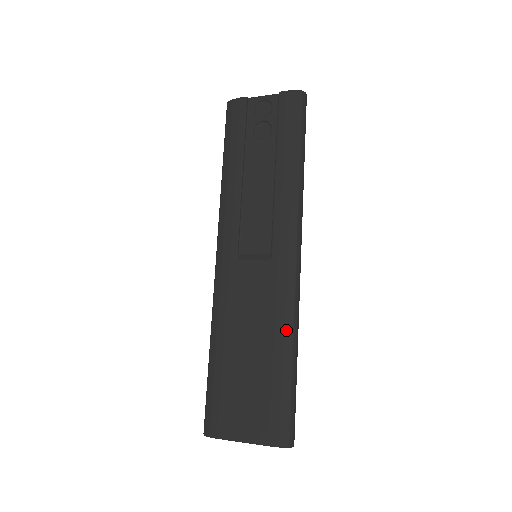
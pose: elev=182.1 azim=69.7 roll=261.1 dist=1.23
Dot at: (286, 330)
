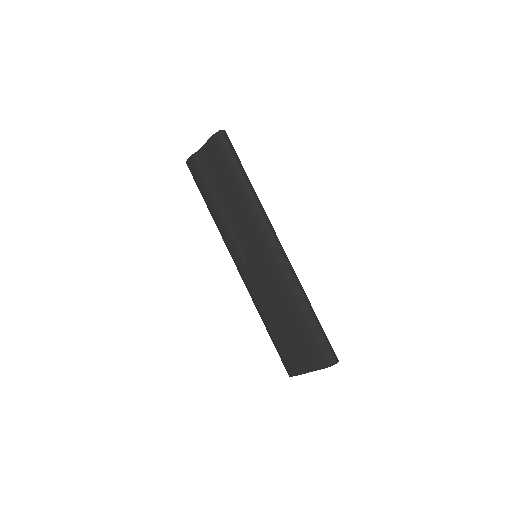
Dot at: (295, 296)
